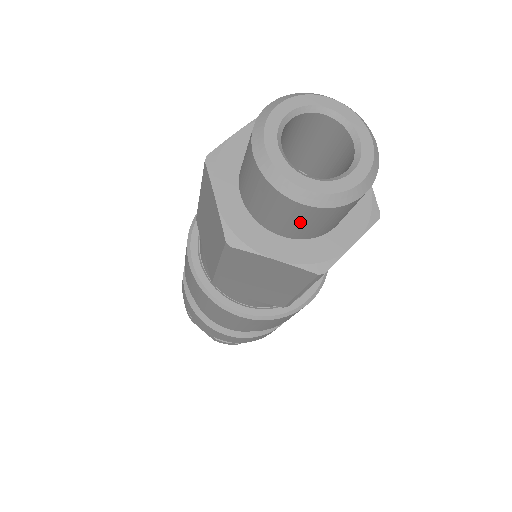
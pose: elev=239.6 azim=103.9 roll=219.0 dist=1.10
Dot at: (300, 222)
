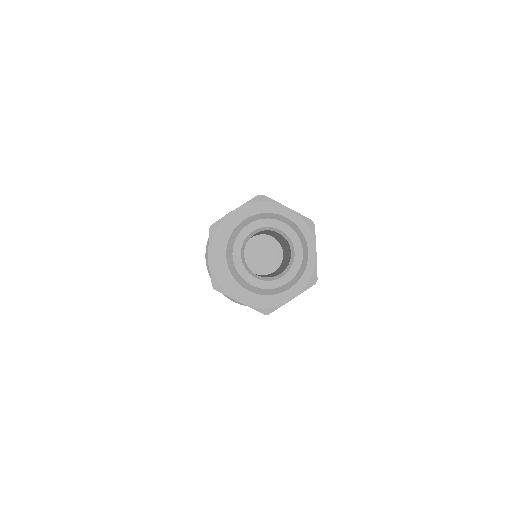
Dot at: occluded
